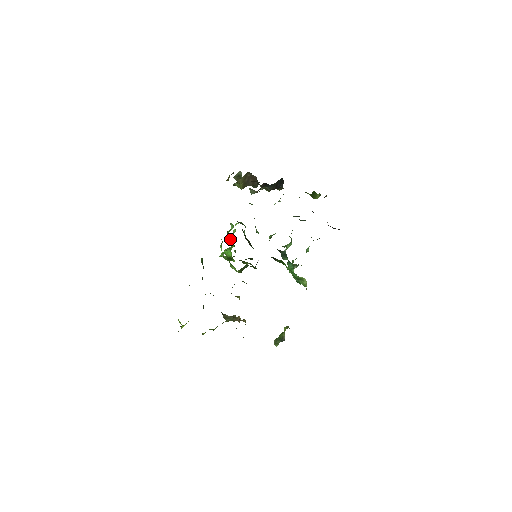
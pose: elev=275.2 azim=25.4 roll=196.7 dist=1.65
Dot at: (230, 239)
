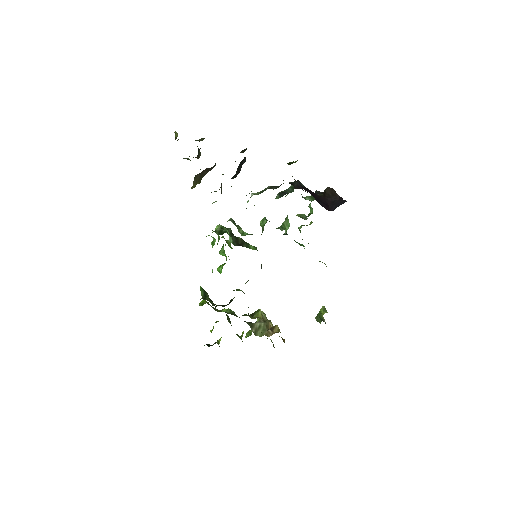
Dot at: occluded
